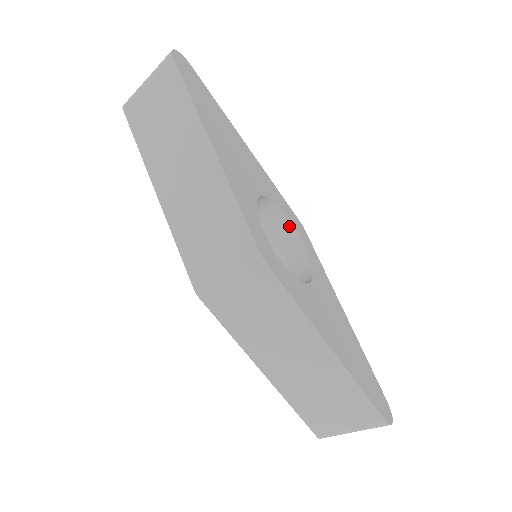
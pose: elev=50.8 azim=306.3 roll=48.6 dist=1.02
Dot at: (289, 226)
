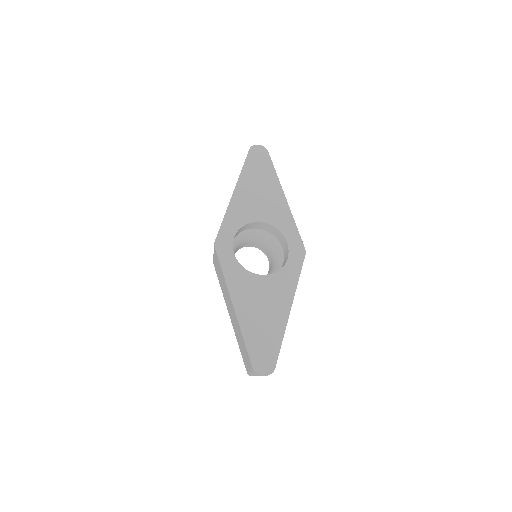
Dot at: (287, 247)
